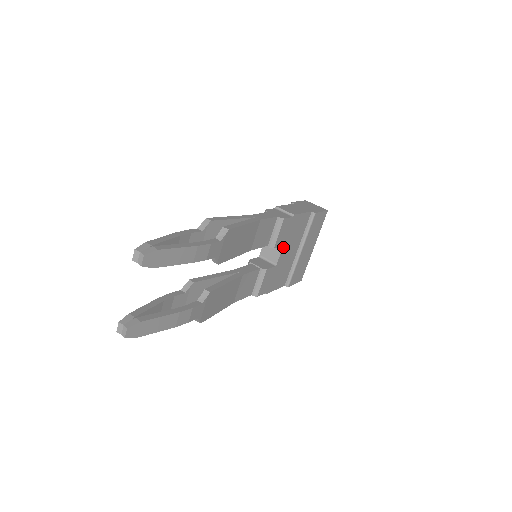
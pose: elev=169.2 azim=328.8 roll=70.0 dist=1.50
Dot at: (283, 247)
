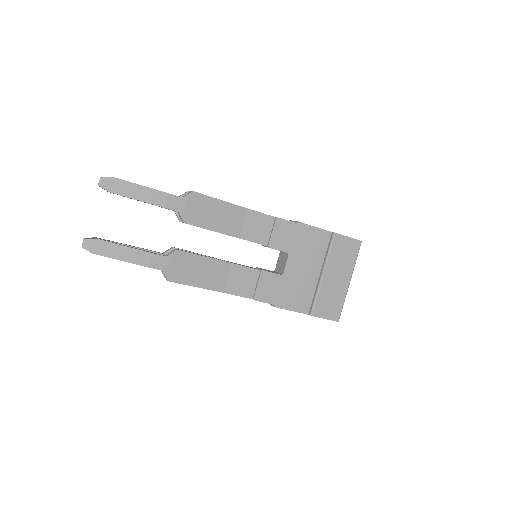
Dot at: (290, 256)
